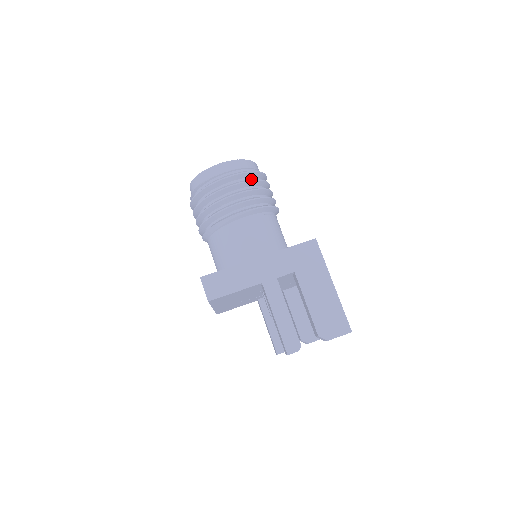
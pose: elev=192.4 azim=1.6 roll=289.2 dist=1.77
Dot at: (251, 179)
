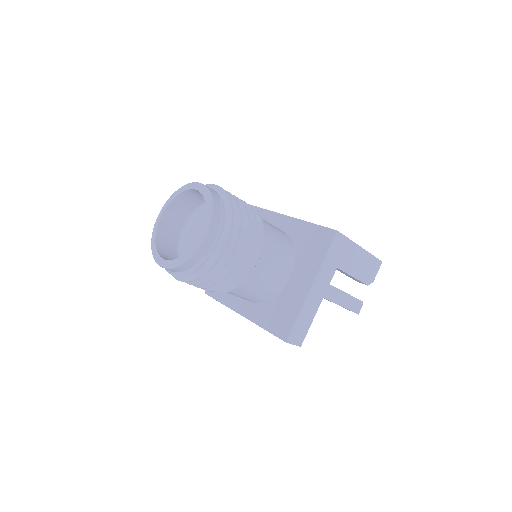
Dot at: occluded
